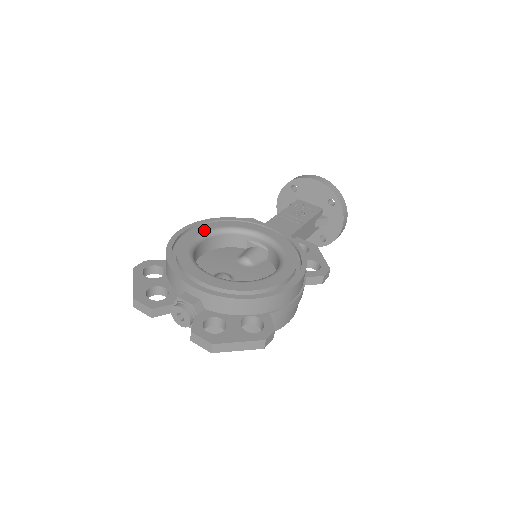
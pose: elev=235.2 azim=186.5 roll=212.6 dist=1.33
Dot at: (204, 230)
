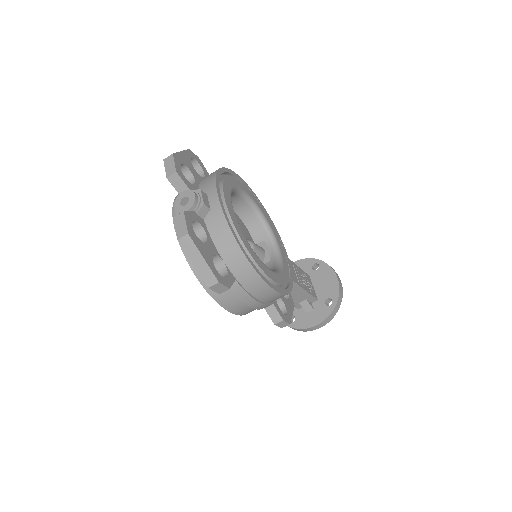
Dot at: (252, 196)
